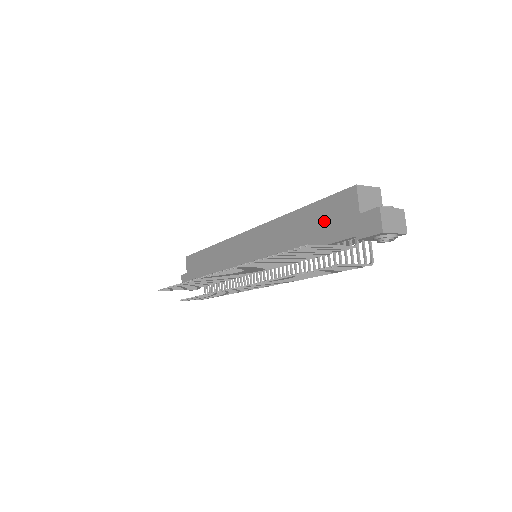
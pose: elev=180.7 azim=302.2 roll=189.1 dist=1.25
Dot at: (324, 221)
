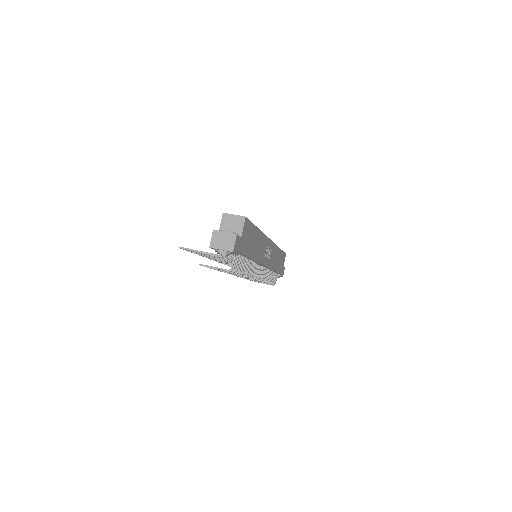
Dot at: occluded
